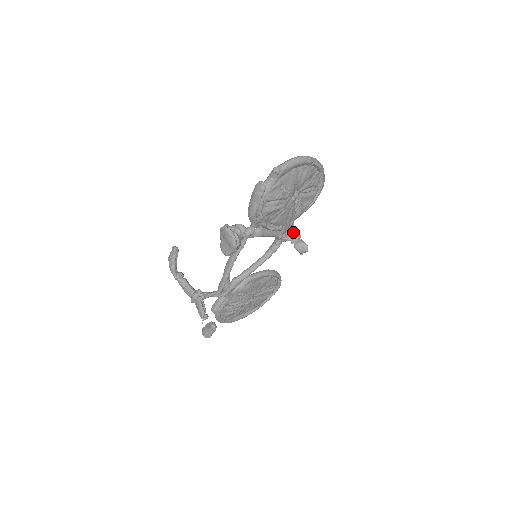
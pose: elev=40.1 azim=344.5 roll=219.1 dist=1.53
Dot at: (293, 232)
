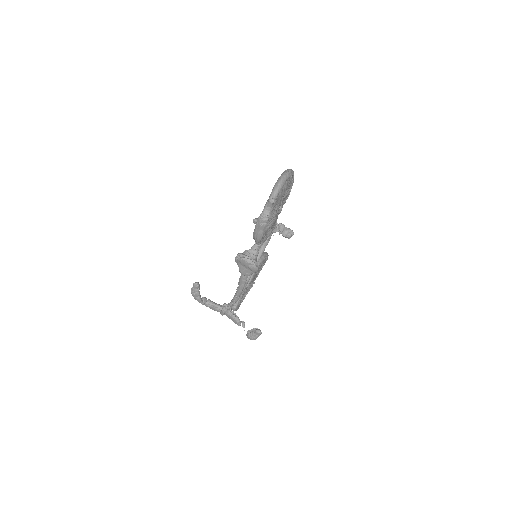
Dot at: (277, 224)
